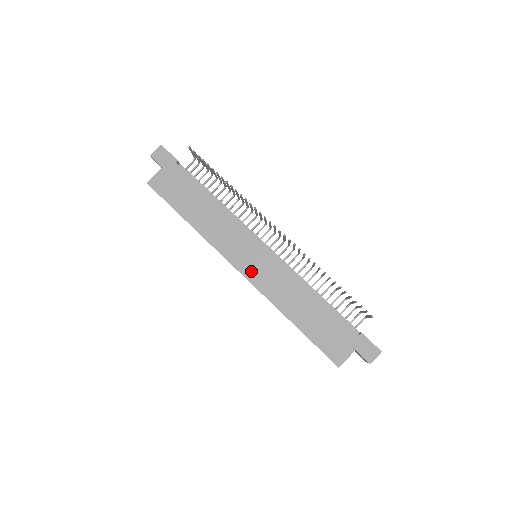
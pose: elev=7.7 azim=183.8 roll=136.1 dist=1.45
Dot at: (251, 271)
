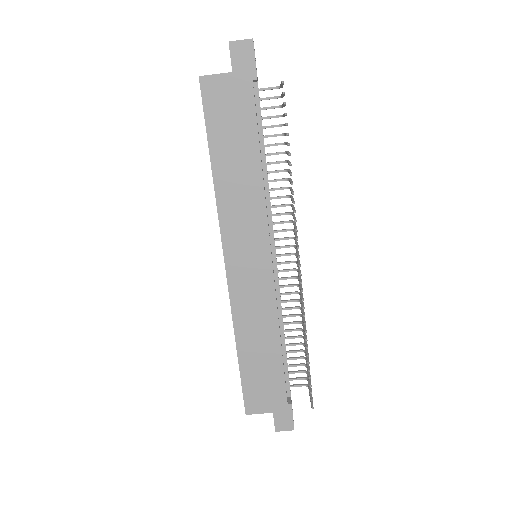
Dot at: (238, 273)
